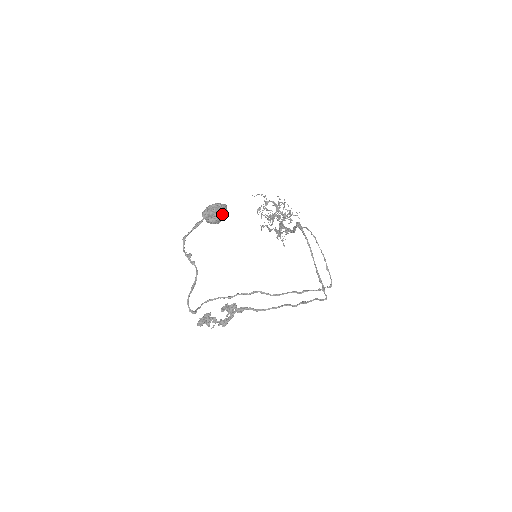
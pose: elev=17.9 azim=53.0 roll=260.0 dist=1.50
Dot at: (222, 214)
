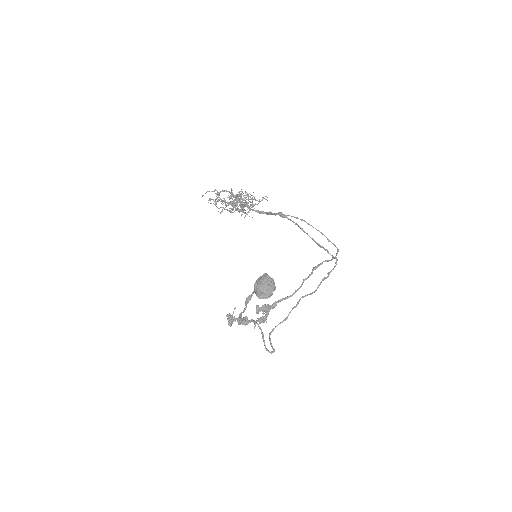
Dot at: (273, 286)
